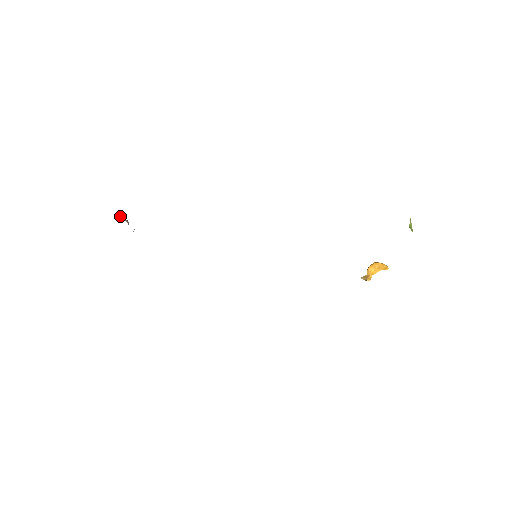
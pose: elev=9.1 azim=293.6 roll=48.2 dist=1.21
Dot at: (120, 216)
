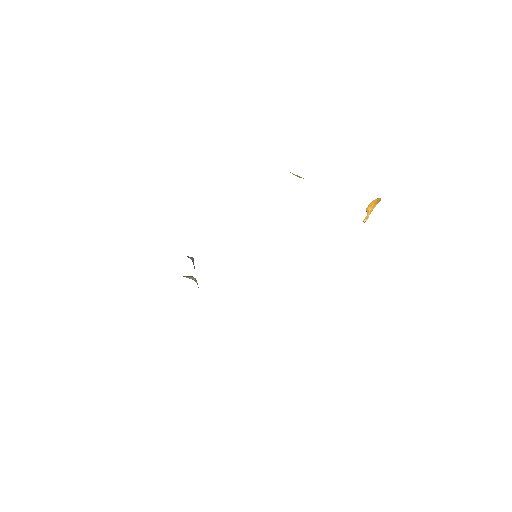
Dot at: occluded
